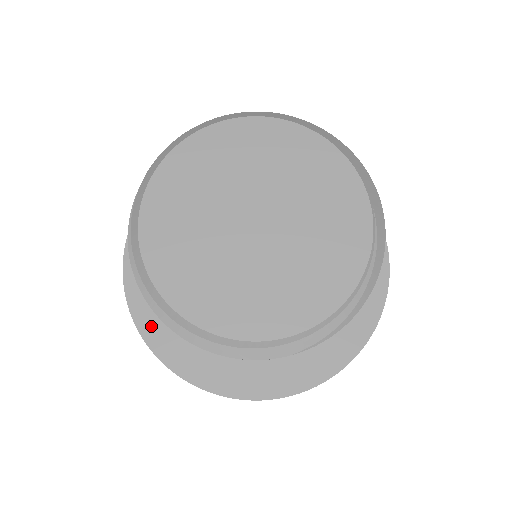
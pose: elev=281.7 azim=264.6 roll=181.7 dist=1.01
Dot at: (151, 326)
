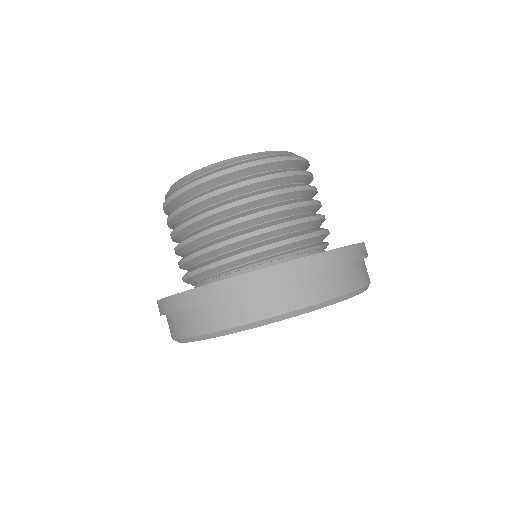
Dot at: occluded
